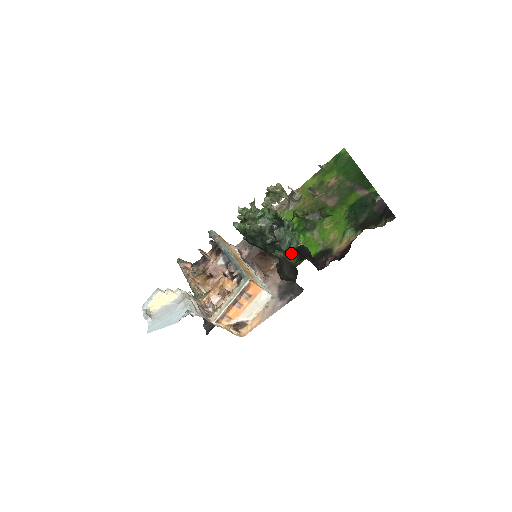
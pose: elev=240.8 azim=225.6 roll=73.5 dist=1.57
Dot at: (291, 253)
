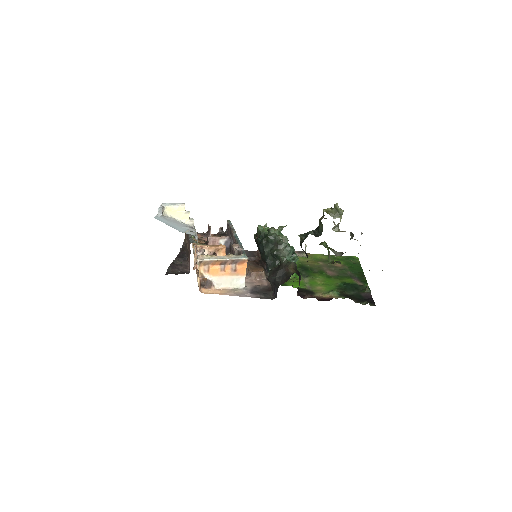
Dot at: (294, 266)
